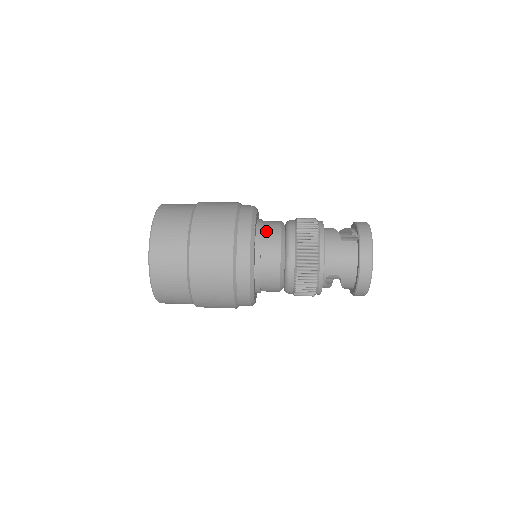
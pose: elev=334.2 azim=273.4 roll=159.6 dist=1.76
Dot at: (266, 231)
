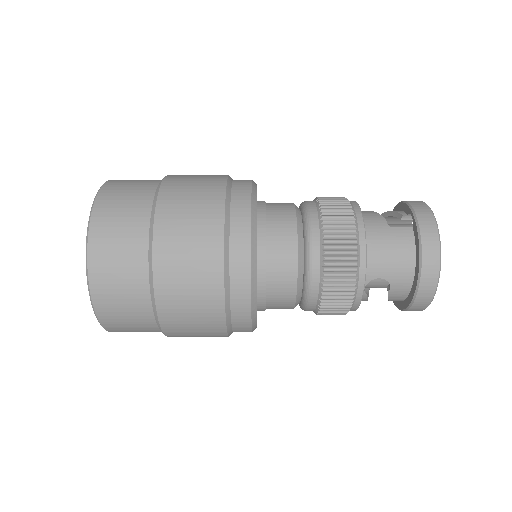
Dot at: (273, 214)
